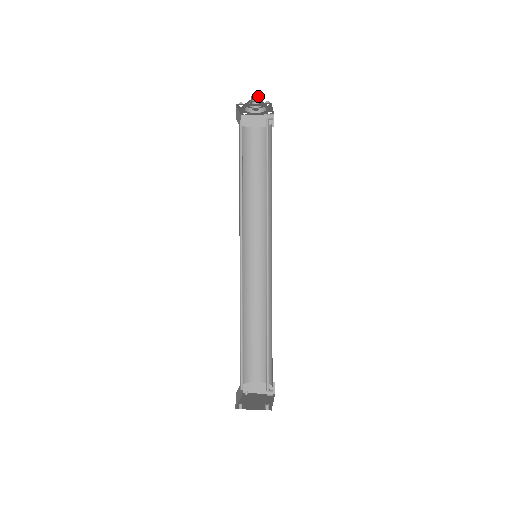
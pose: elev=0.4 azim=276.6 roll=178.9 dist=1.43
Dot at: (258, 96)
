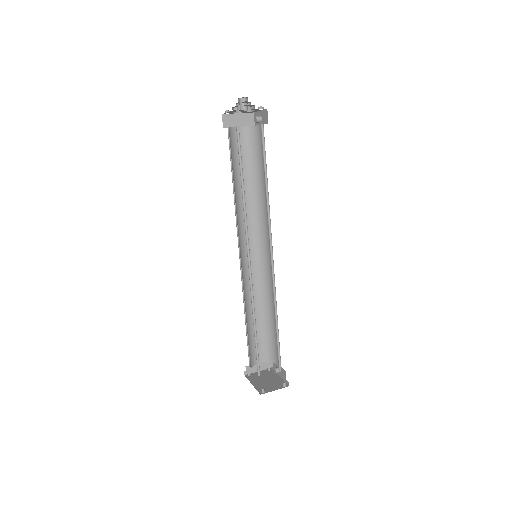
Dot at: (246, 98)
